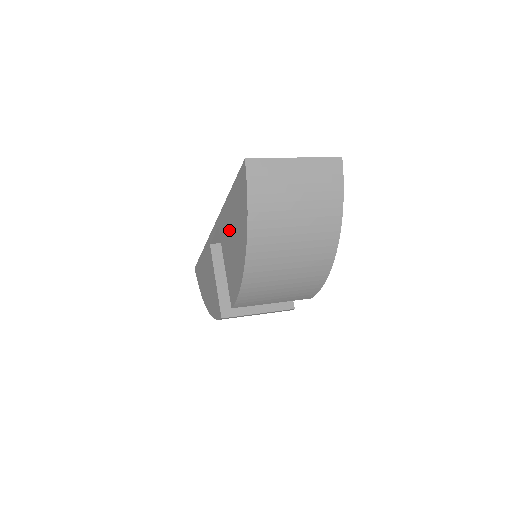
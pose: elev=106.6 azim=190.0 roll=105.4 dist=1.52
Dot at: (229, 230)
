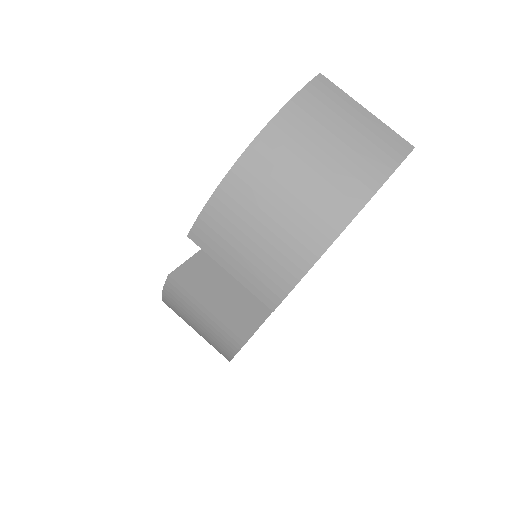
Dot at: occluded
